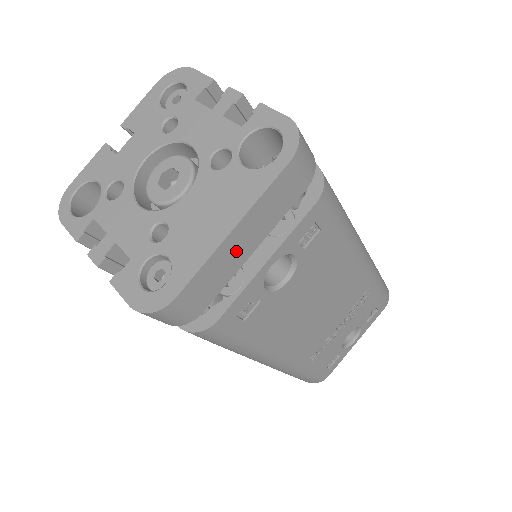
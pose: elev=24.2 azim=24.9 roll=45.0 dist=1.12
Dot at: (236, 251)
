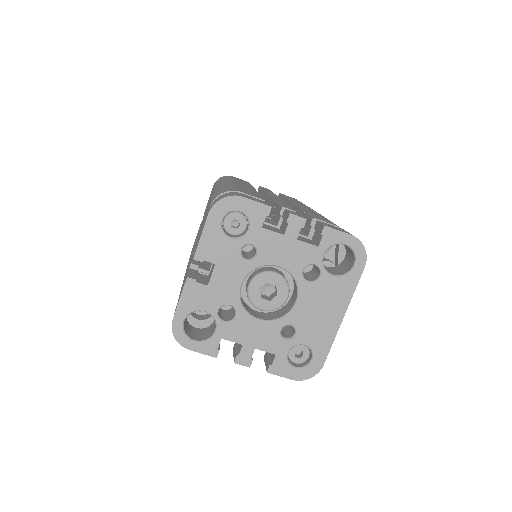
Dot at: occluded
